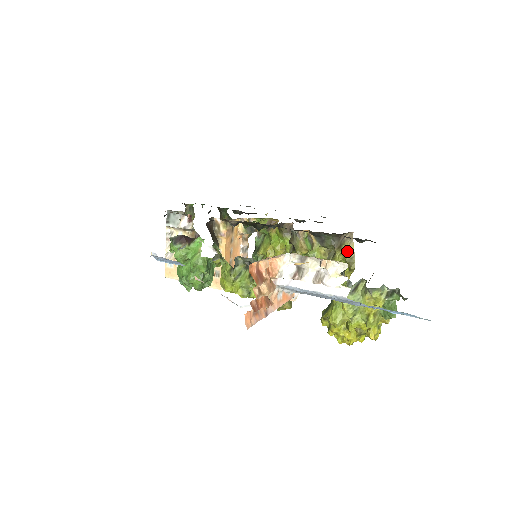
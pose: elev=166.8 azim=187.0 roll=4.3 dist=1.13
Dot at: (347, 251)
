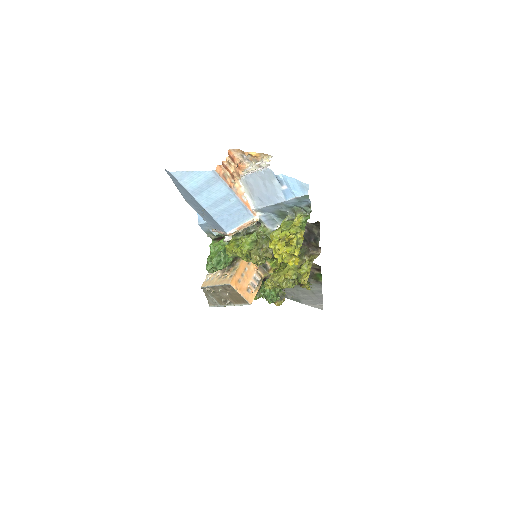
Dot at: (312, 257)
